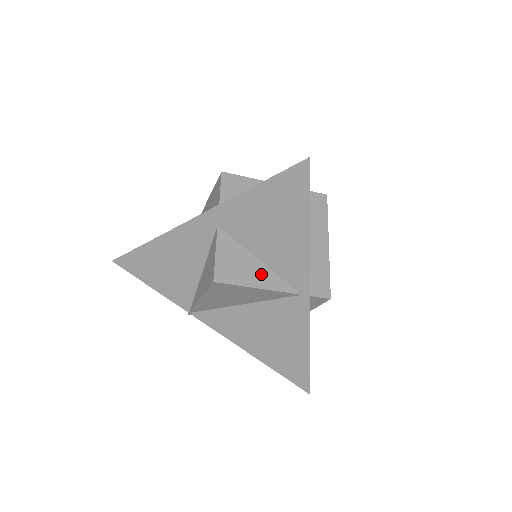
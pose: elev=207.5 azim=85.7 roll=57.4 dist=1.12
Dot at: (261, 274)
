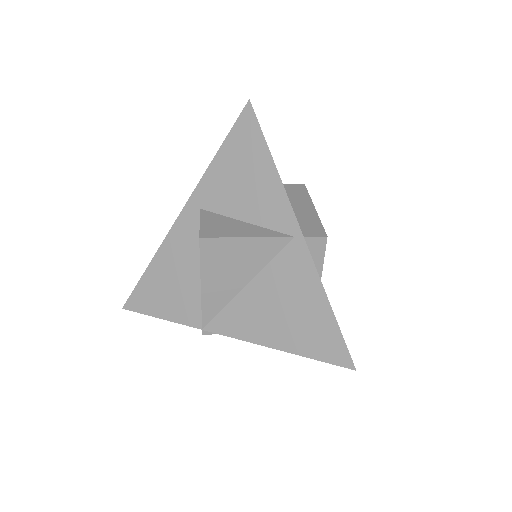
Dot at: (248, 229)
